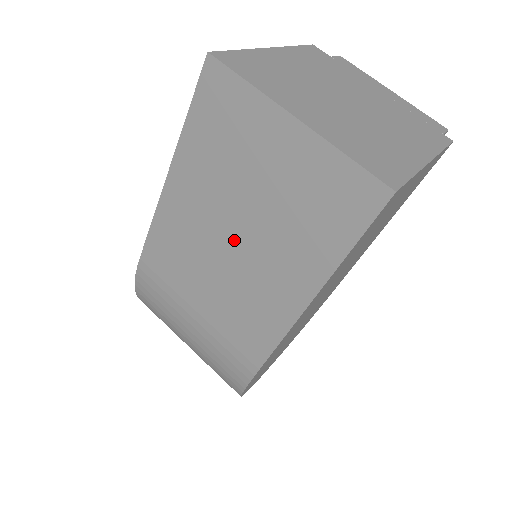
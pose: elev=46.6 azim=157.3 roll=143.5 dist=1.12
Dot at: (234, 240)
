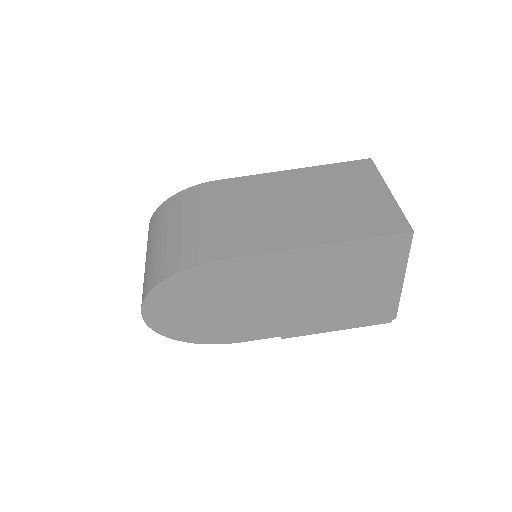
Dot at: (301, 204)
